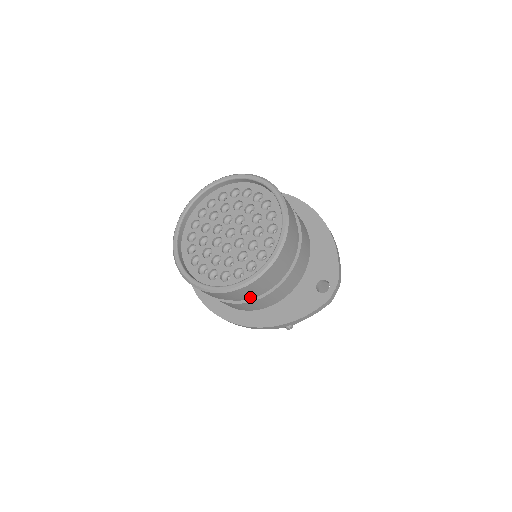
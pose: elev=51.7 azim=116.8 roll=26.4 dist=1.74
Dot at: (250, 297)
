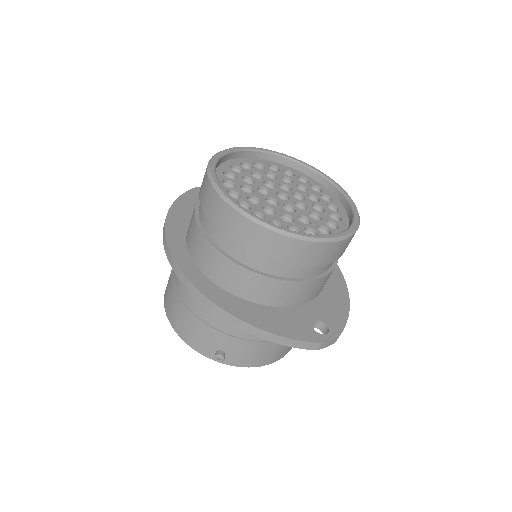
Dot at: (254, 264)
